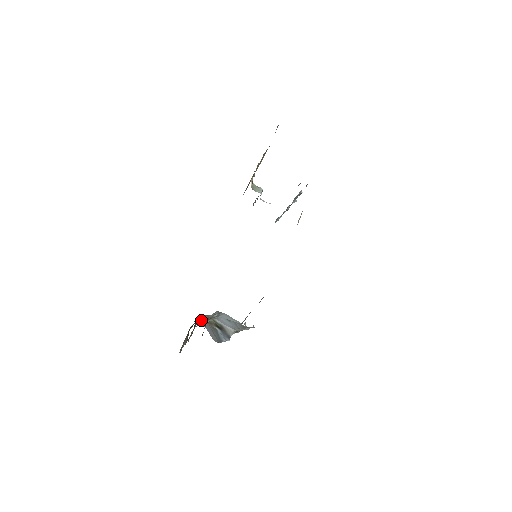
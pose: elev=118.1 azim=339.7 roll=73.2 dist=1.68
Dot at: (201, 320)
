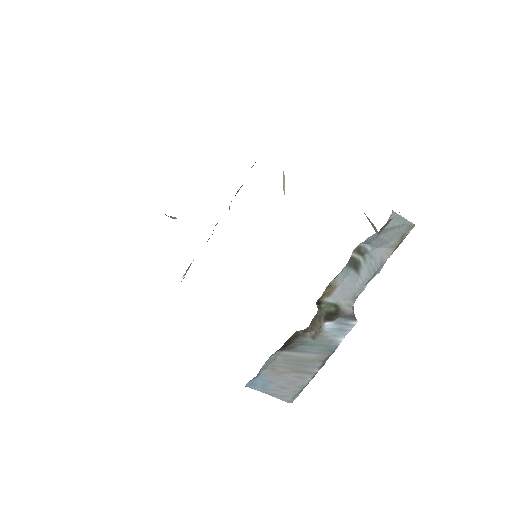
Dot at: occluded
